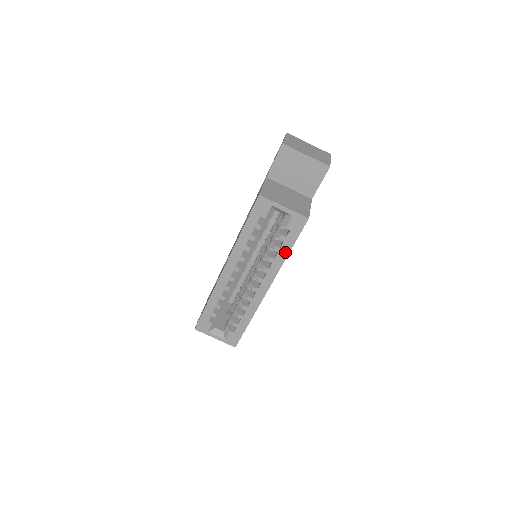
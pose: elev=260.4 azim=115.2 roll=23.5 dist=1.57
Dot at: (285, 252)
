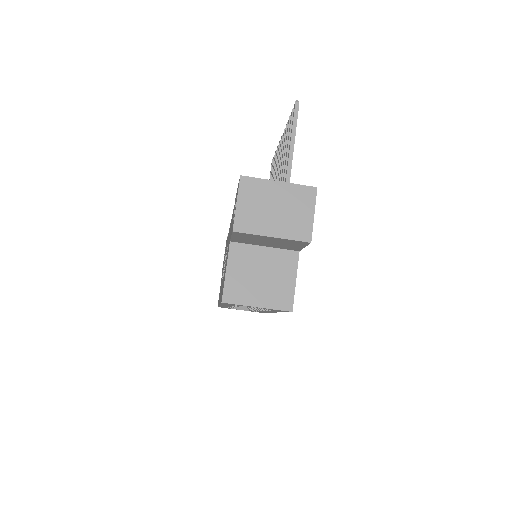
Dot at: occluded
